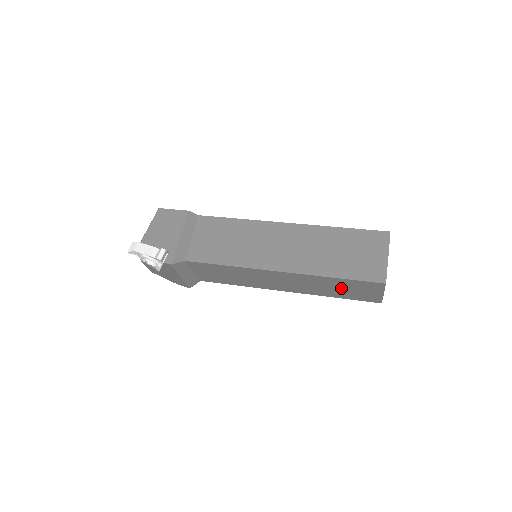
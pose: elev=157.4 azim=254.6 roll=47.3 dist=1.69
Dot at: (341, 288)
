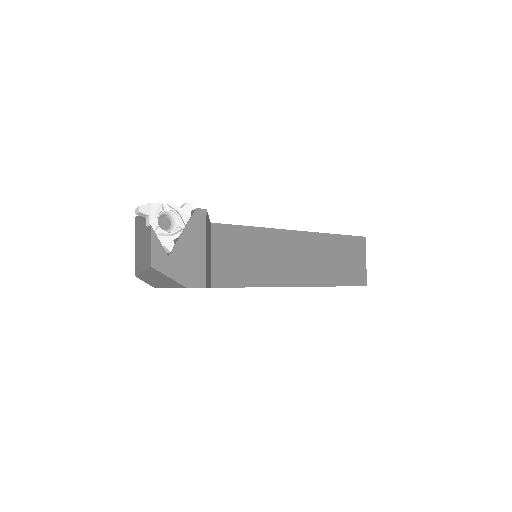
Dot at: (340, 258)
